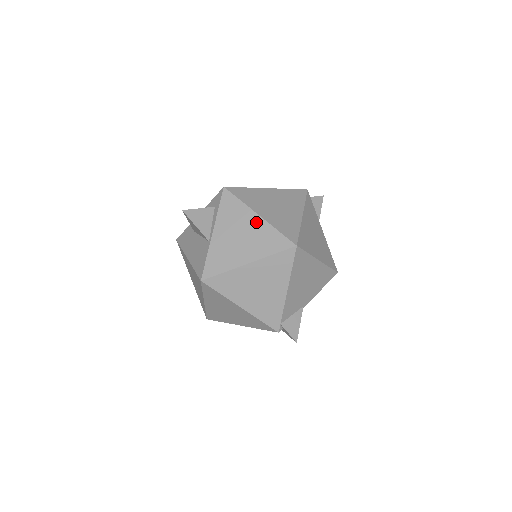
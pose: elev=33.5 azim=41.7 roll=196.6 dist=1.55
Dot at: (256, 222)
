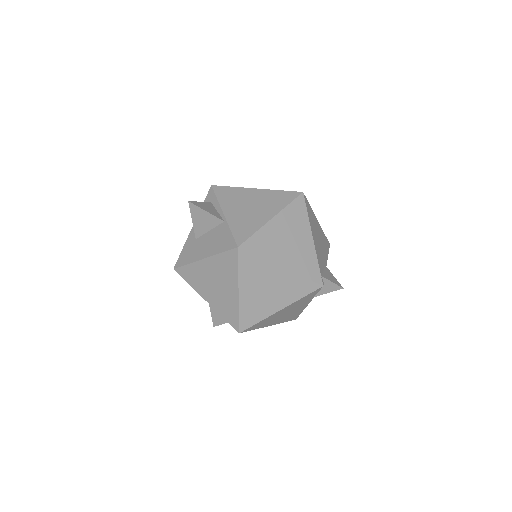
Dot at: (257, 193)
